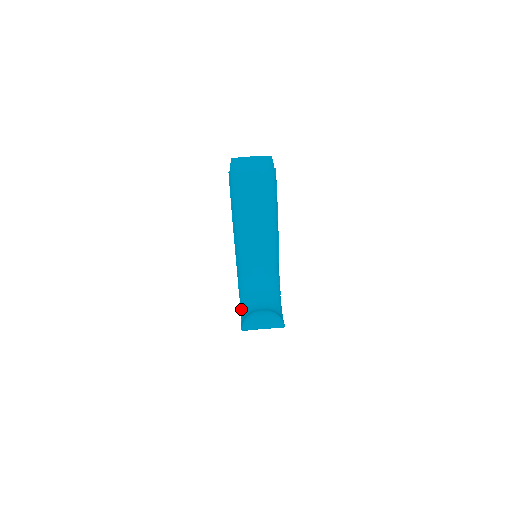
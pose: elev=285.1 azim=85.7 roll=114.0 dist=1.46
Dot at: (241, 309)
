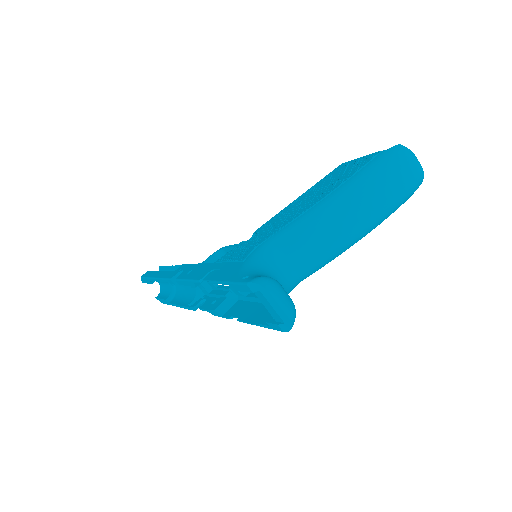
Dot at: (247, 269)
